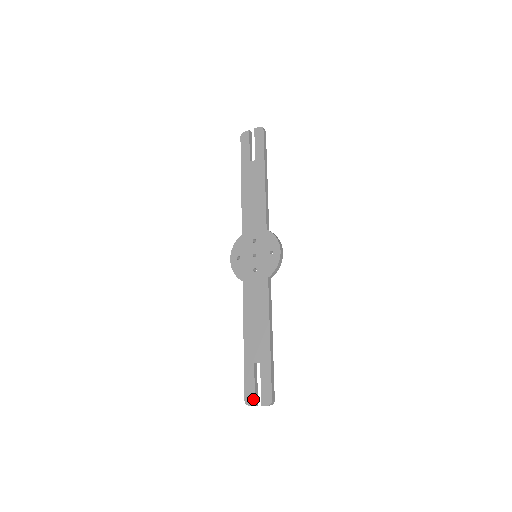
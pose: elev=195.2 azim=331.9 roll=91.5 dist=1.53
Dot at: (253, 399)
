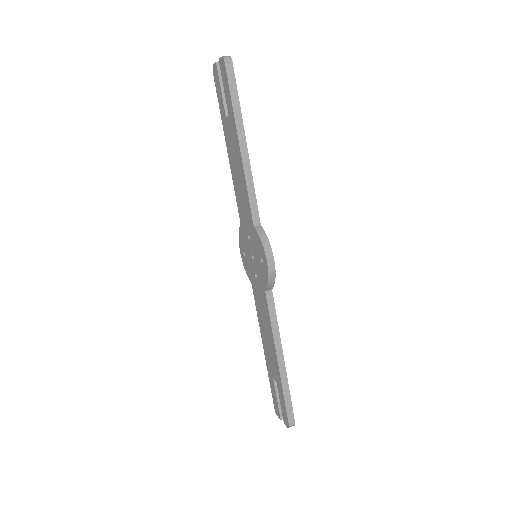
Dot at: (278, 413)
